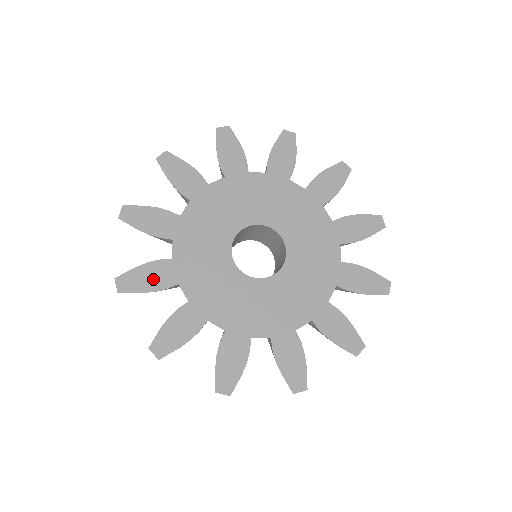
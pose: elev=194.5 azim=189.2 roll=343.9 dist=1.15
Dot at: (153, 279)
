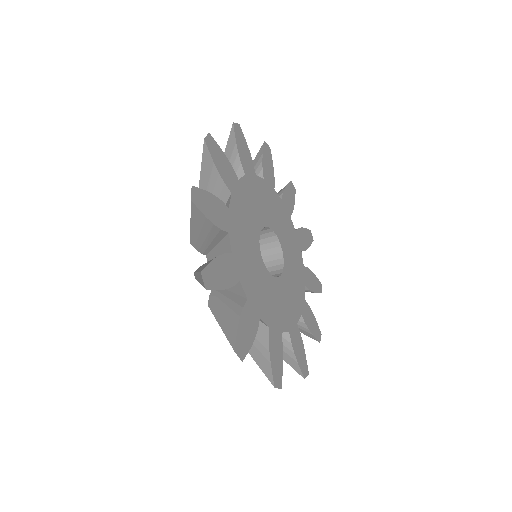
Dot at: (224, 168)
